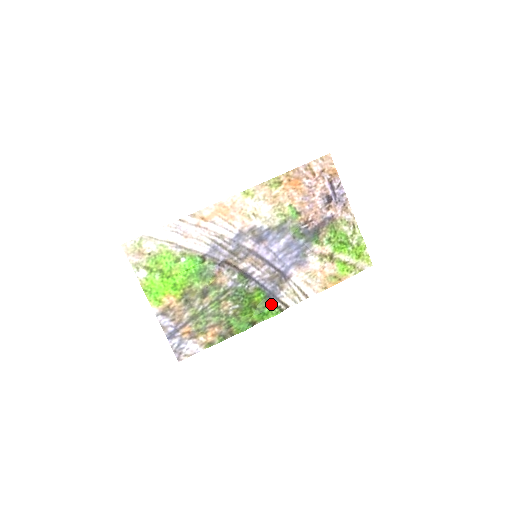
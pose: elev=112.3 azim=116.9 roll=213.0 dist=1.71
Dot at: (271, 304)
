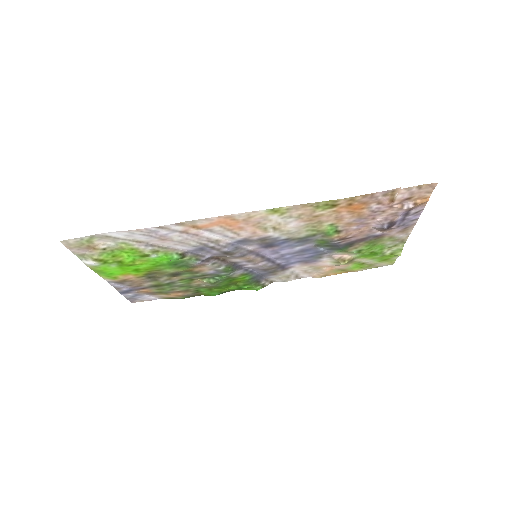
Dot at: (254, 283)
